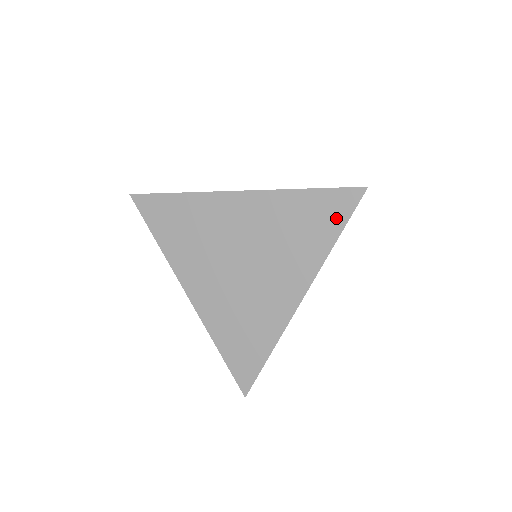
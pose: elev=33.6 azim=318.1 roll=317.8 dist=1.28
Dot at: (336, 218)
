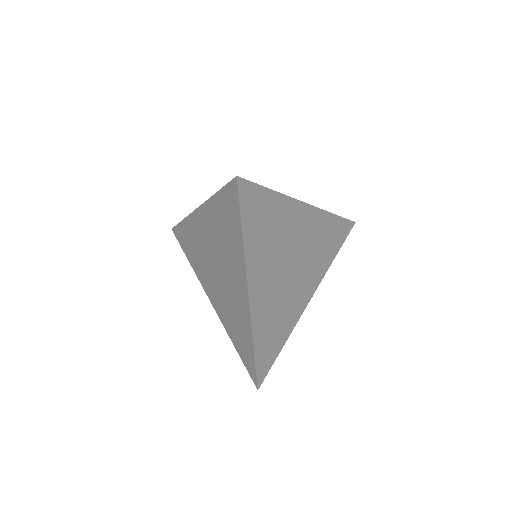
Dot at: (235, 214)
